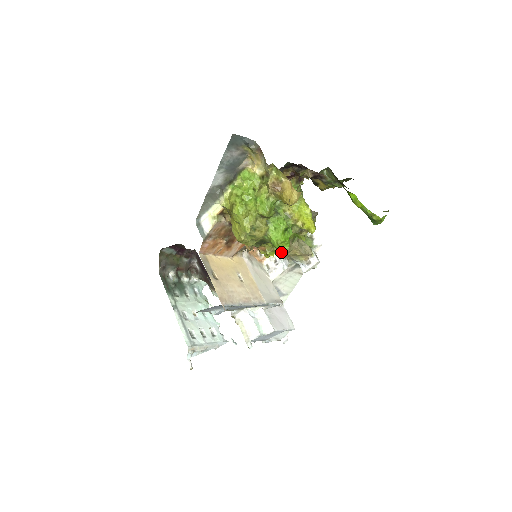
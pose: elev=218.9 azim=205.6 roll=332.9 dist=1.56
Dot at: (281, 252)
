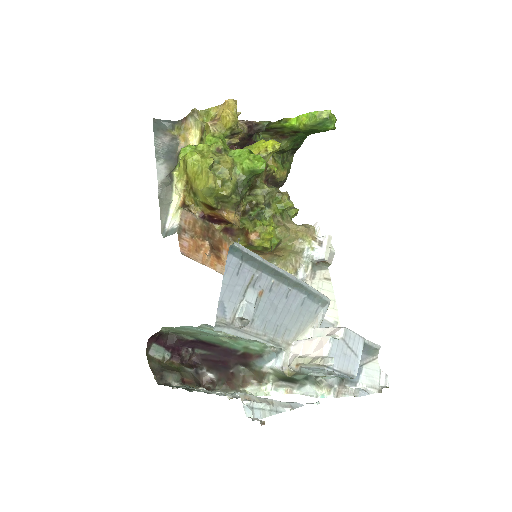
Dot at: (261, 168)
